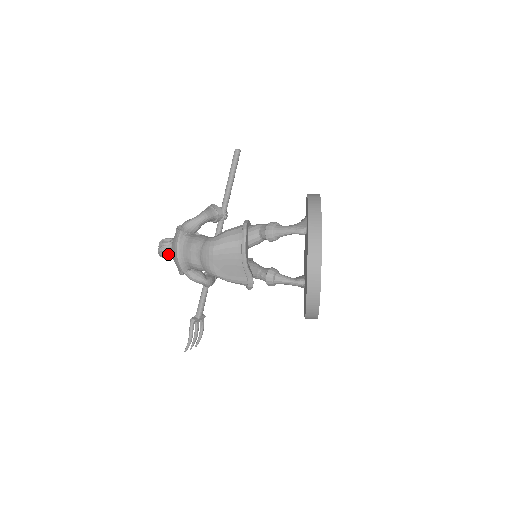
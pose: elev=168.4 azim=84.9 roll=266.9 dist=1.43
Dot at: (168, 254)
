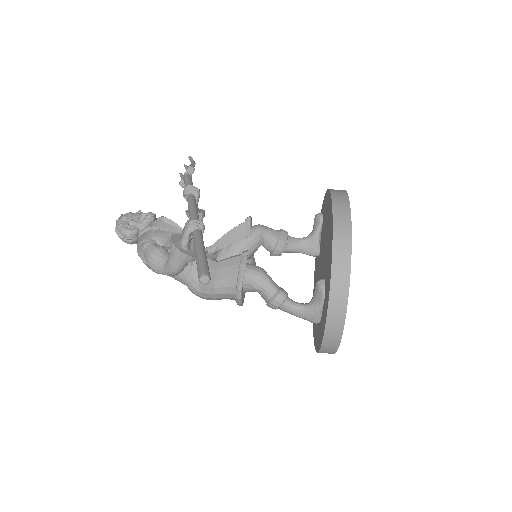
Dot at: (136, 243)
